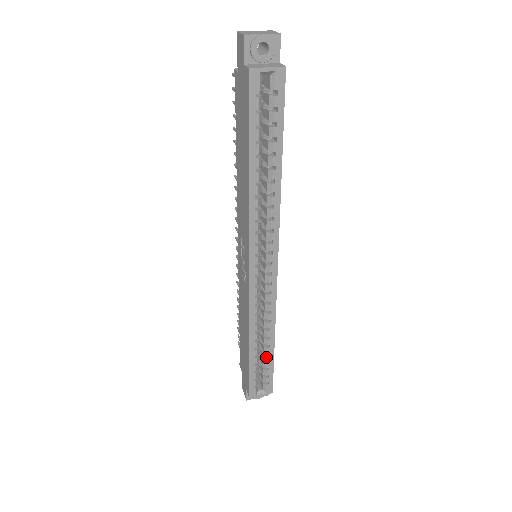
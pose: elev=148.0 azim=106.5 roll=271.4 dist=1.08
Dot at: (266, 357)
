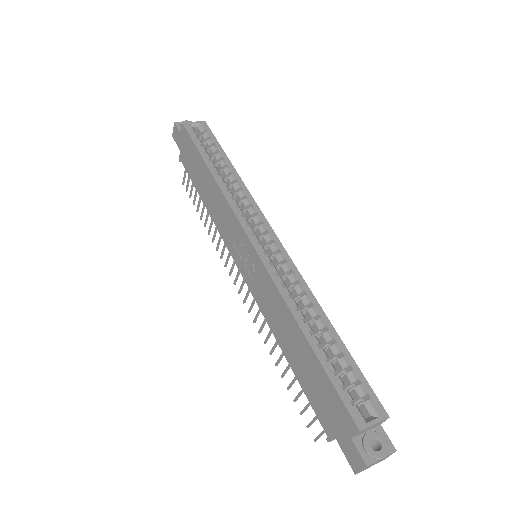
Dot at: (335, 348)
